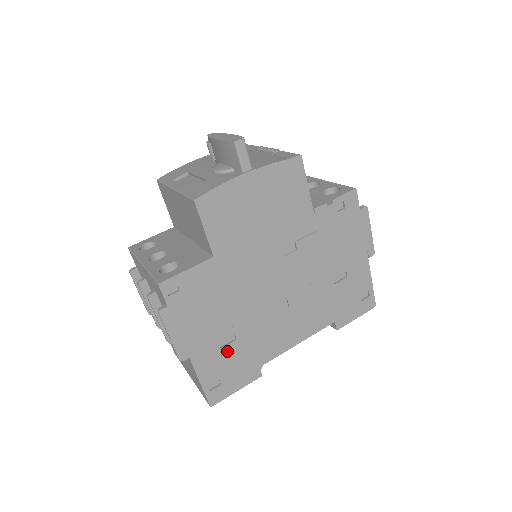
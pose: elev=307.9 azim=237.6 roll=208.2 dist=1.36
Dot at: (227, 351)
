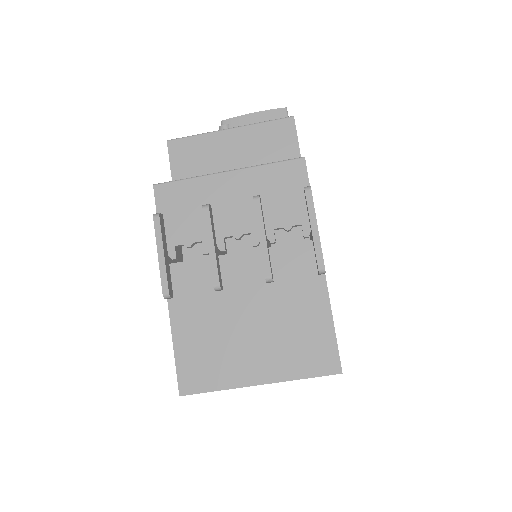
Dot at: occluded
